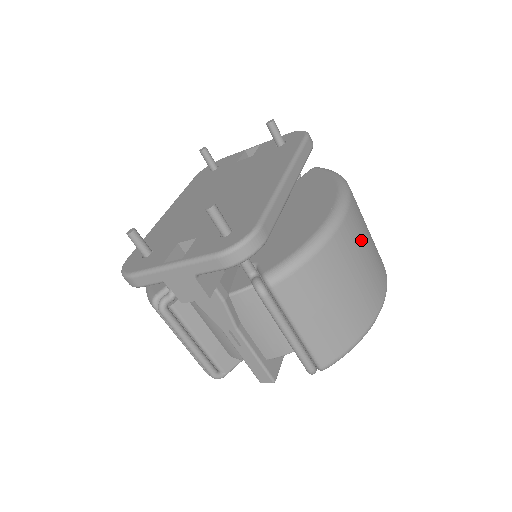
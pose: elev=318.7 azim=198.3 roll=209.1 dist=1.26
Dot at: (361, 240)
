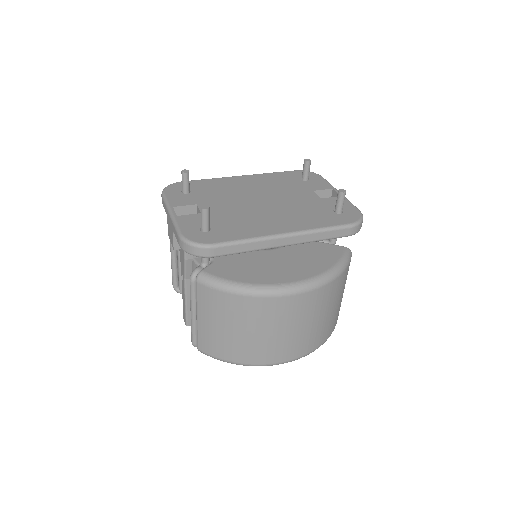
Dot at: (288, 319)
